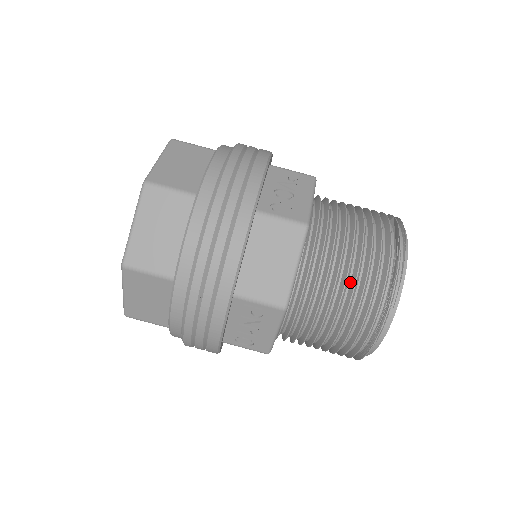
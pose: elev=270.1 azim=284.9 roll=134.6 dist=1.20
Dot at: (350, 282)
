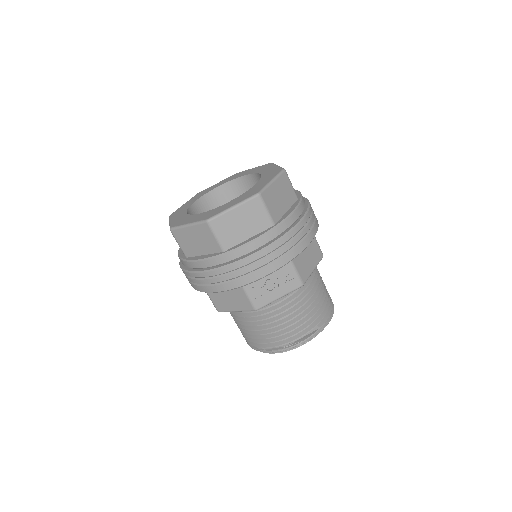
Dot at: (257, 331)
